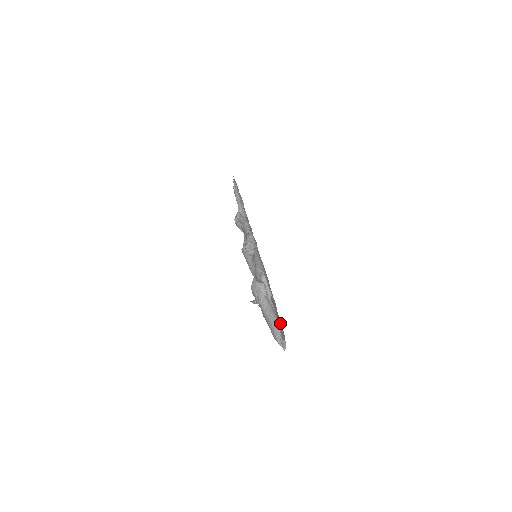
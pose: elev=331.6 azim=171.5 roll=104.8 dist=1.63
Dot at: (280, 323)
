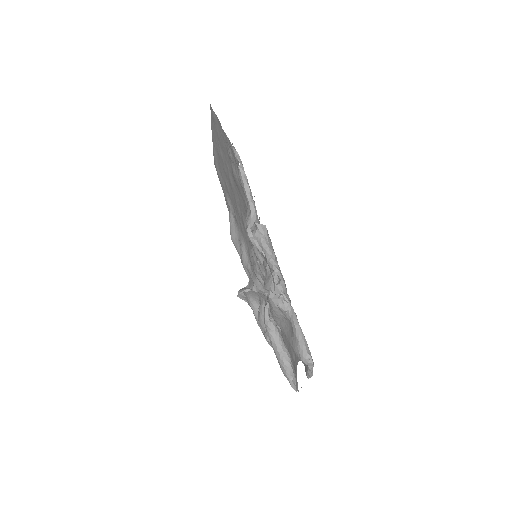
Dot at: occluded
